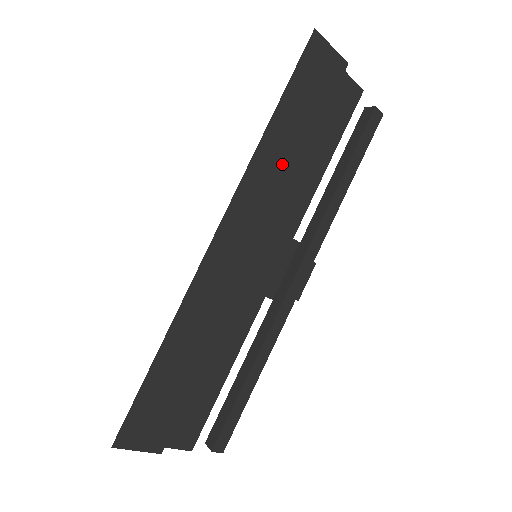
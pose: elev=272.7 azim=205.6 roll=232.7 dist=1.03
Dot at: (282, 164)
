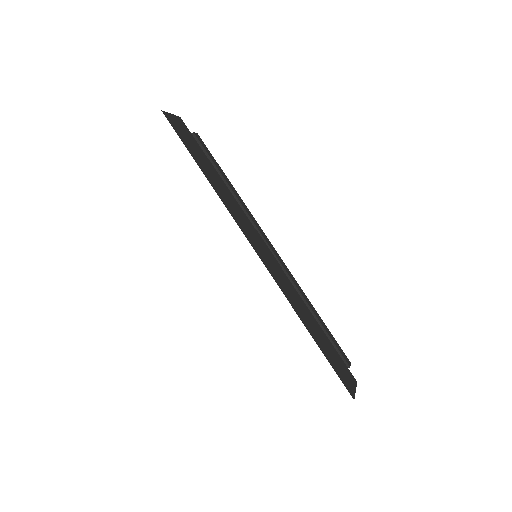
Dot at: (225, 192)
